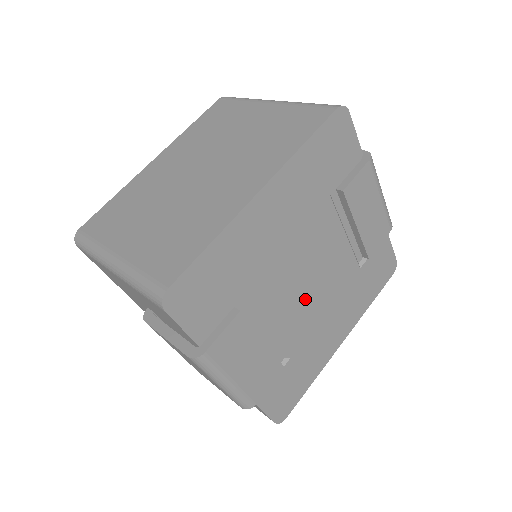
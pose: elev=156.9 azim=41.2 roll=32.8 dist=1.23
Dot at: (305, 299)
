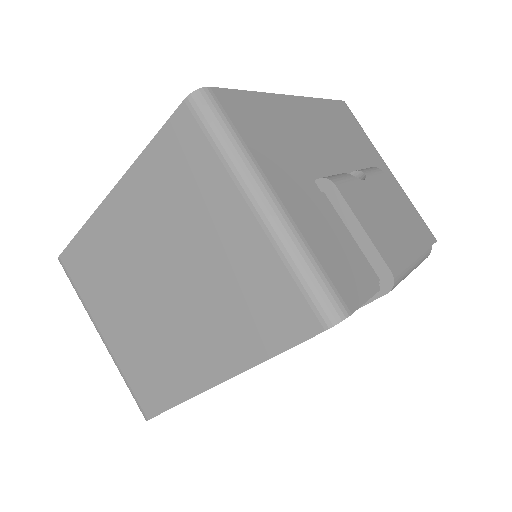
Dot at: occluded
